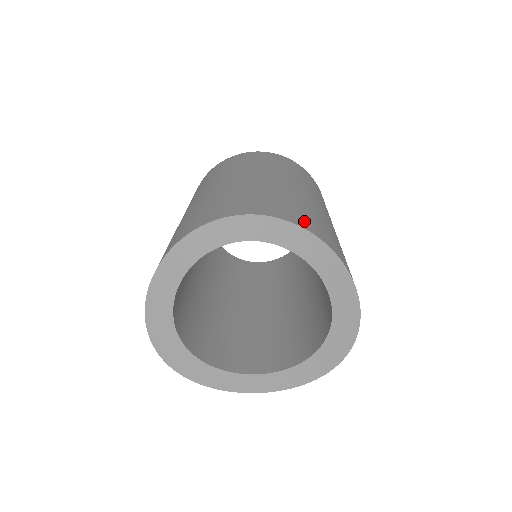
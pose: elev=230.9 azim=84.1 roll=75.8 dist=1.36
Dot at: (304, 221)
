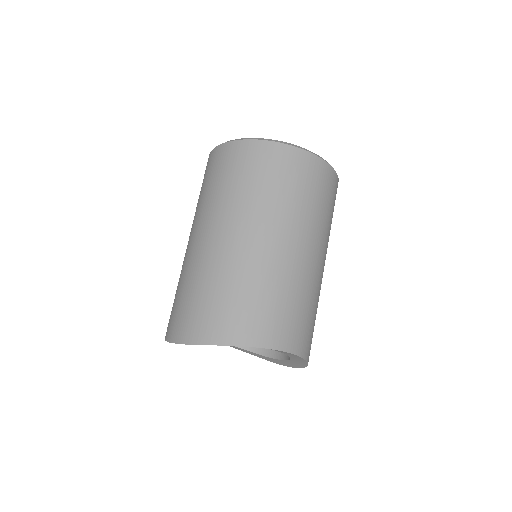
Dot at: (309, 346)
